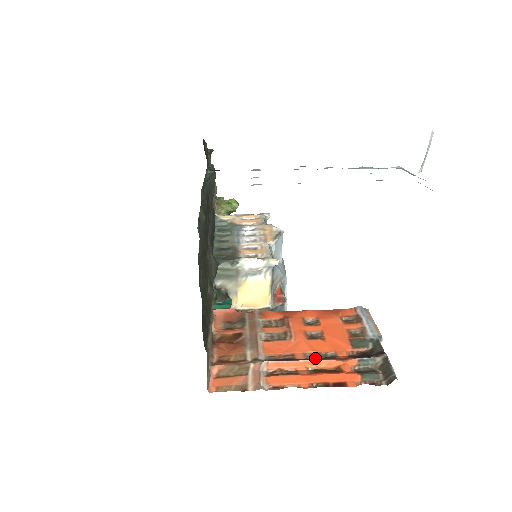
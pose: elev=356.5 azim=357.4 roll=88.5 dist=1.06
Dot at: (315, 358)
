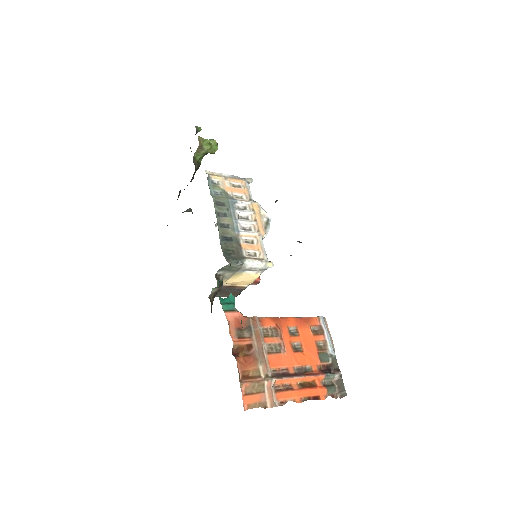
Dot at: (300, 372)
